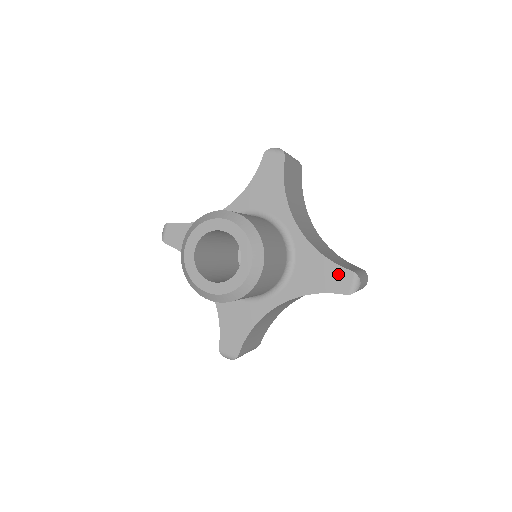
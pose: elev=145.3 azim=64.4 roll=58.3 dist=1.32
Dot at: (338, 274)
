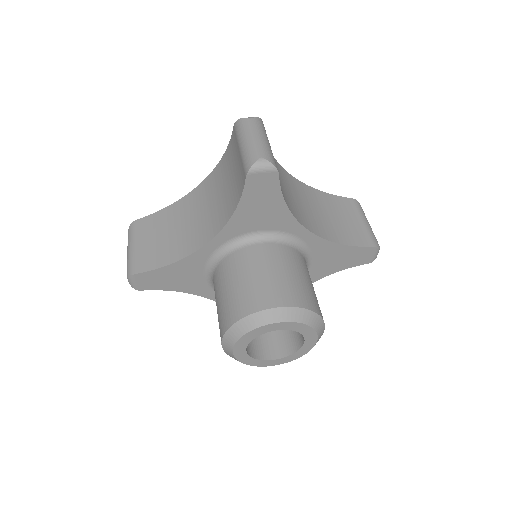
Dot at: (360, 253)
